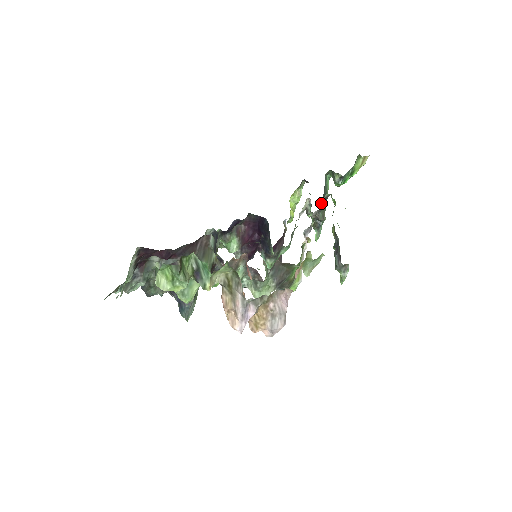
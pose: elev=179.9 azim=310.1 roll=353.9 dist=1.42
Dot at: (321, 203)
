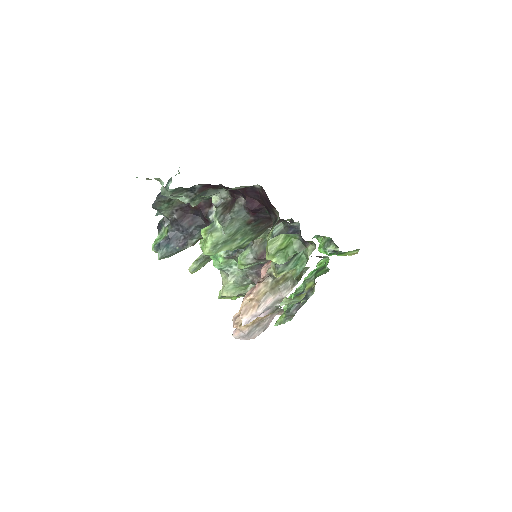
Dot at: occluded
